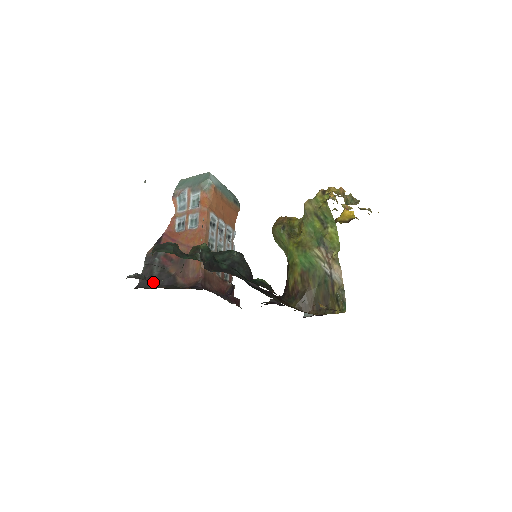
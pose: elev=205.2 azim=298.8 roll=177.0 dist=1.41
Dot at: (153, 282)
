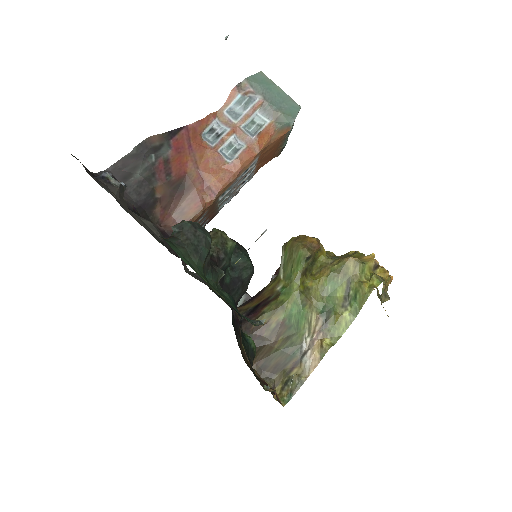
Dot at: occluded
